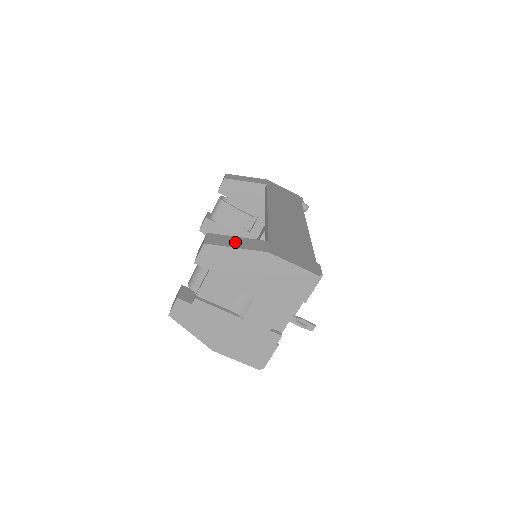
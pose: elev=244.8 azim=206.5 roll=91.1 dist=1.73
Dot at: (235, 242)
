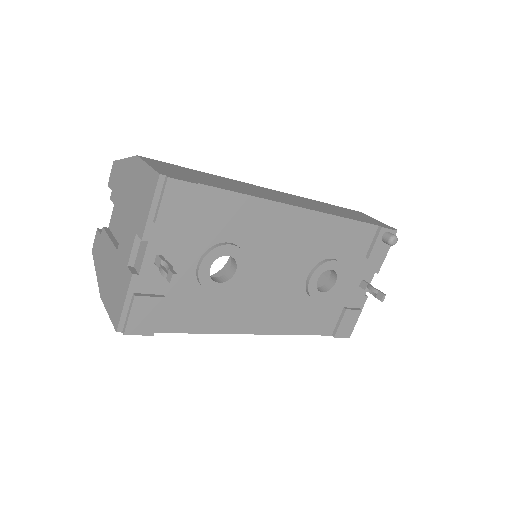
Dot at: occluded
